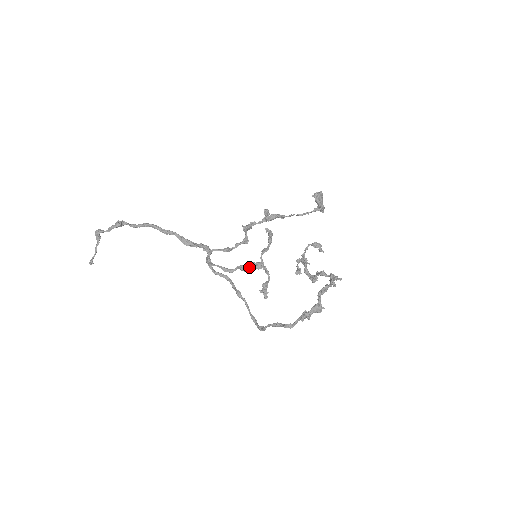
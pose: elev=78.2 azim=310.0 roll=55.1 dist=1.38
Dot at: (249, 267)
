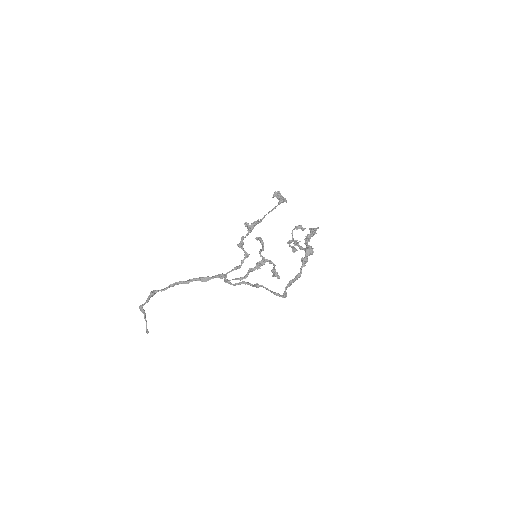
Dot at: (255, 266)
